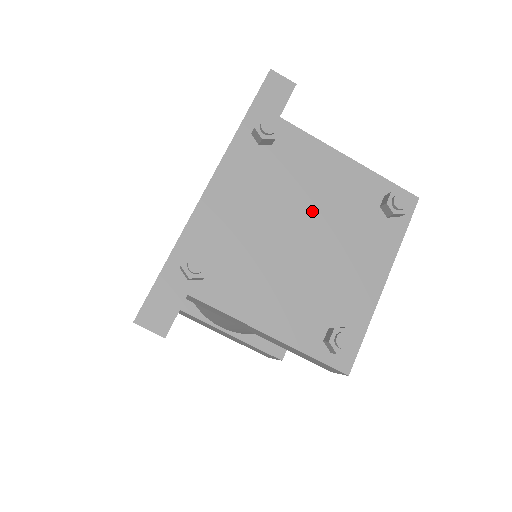
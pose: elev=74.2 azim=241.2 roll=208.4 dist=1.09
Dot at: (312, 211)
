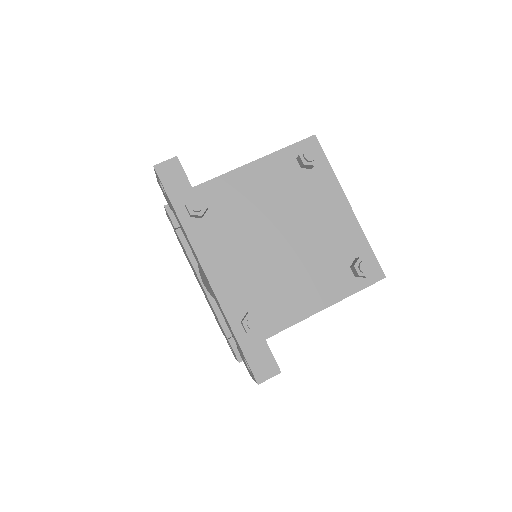
Dot at: (271, 217)
